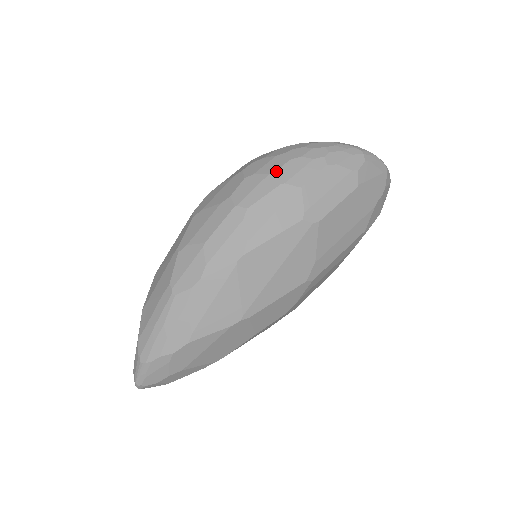
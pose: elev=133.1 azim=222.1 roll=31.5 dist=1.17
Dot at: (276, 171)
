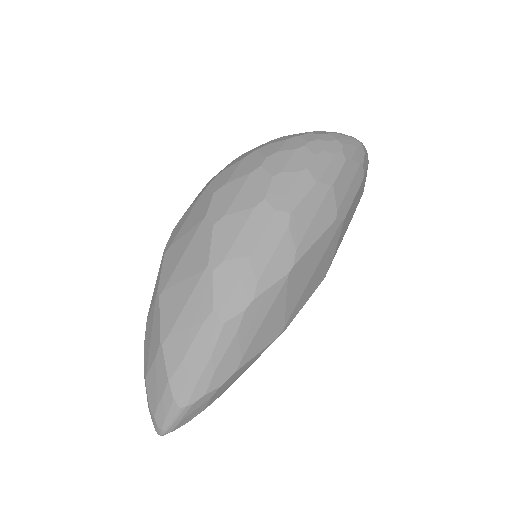
Dot at: (307, 168)
